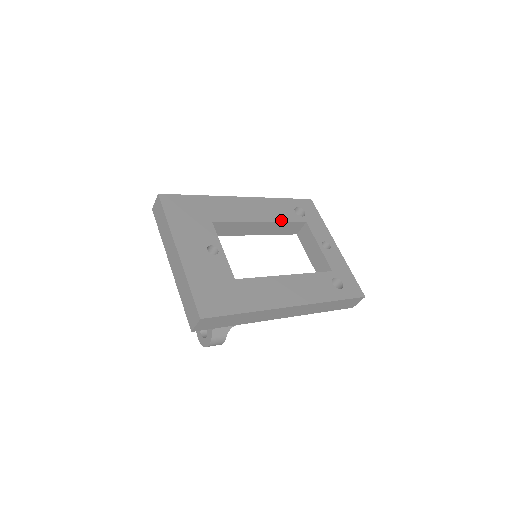
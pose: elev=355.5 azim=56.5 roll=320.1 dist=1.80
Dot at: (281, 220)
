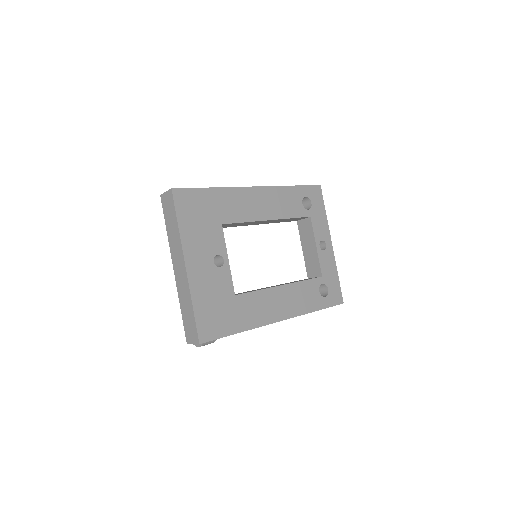
Dot at: (288, 216)
